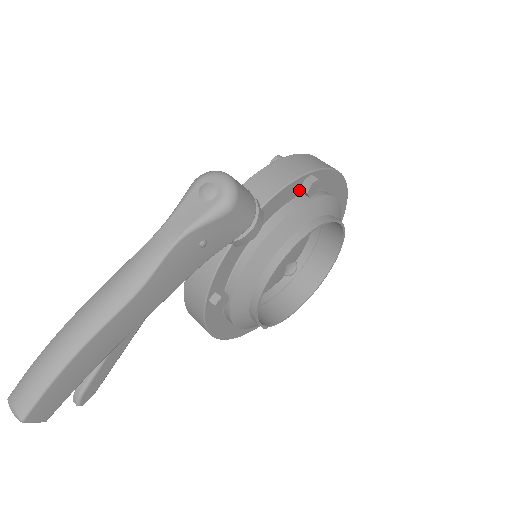
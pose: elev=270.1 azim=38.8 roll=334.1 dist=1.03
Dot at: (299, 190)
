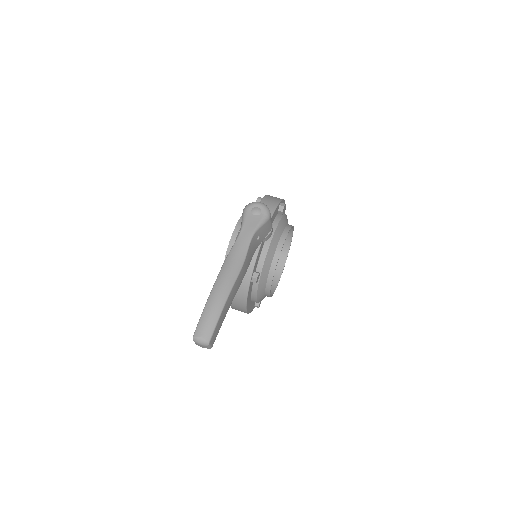
Dot at: (277, 211)
